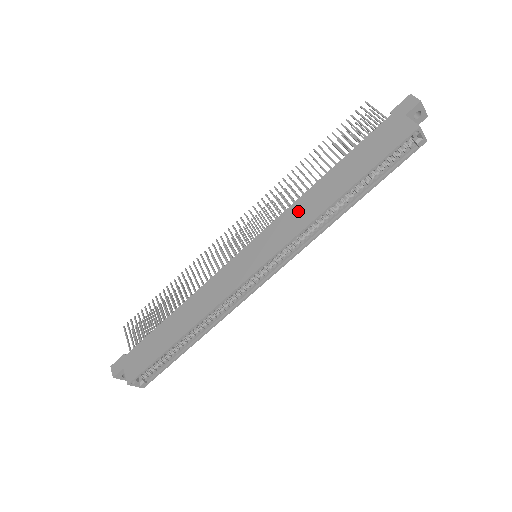
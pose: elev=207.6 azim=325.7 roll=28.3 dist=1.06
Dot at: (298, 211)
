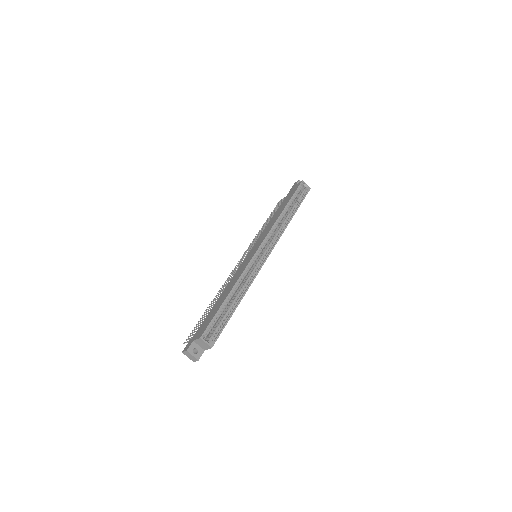
Dot at: (268, 227)
